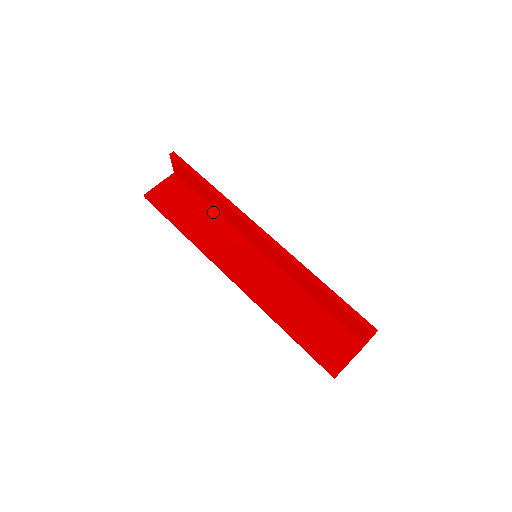
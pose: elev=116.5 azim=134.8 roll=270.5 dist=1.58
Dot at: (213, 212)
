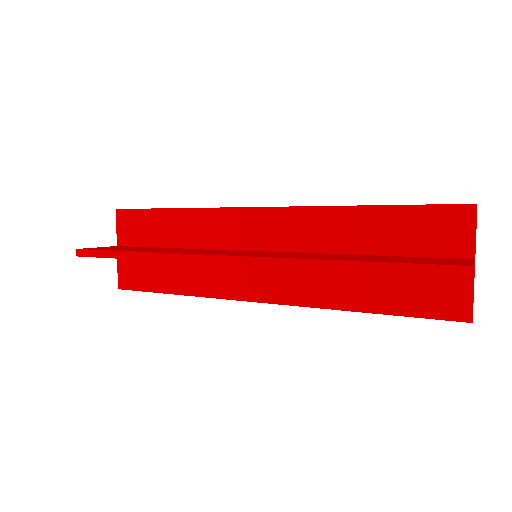
Dot at: (180, 248)
